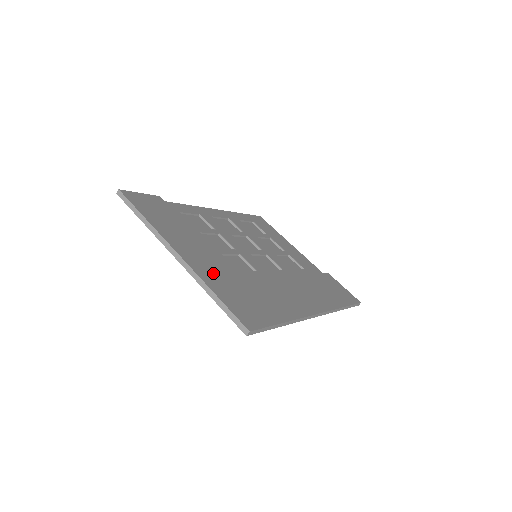
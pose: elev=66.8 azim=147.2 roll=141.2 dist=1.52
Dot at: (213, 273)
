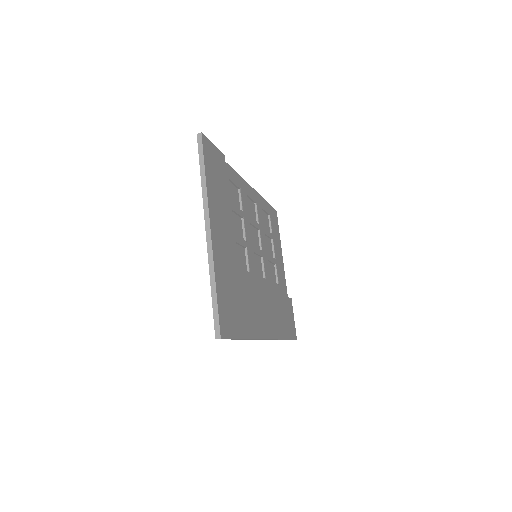
Dot at: (224, 264)
